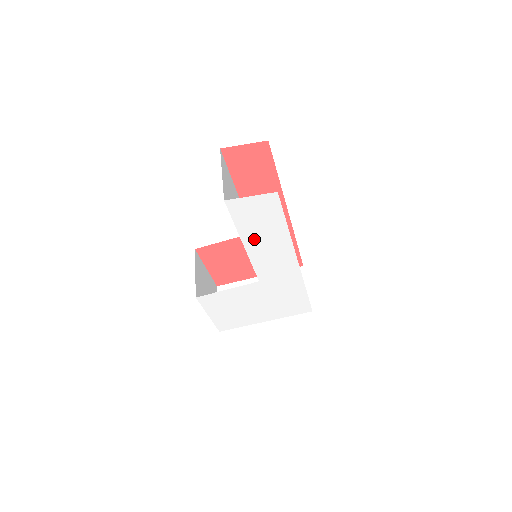
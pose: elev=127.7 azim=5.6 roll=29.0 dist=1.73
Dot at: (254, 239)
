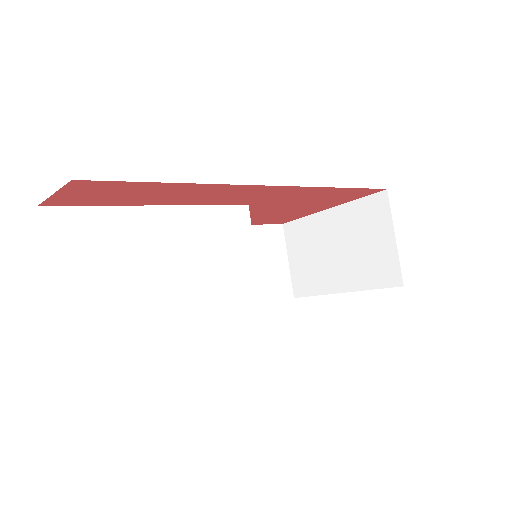
Dot at: occluded
